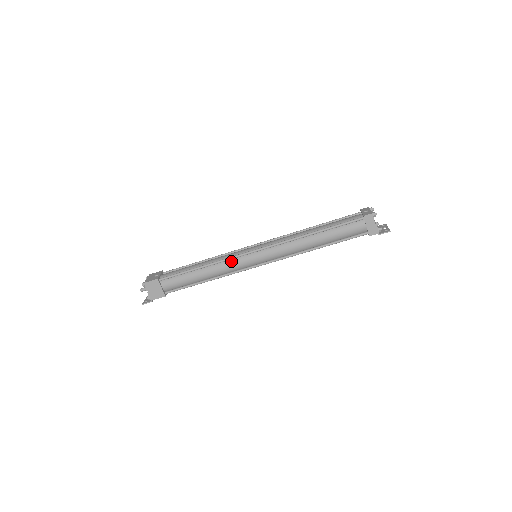
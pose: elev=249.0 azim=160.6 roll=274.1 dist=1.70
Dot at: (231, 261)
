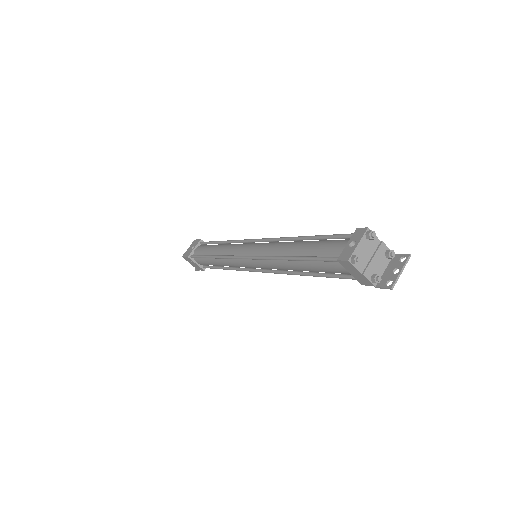
Dot at: (231, 260)
